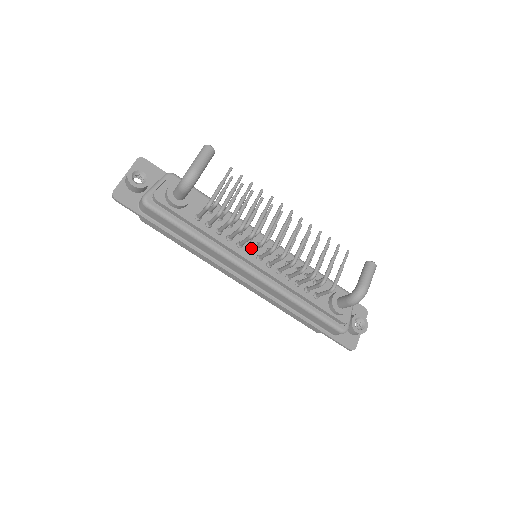
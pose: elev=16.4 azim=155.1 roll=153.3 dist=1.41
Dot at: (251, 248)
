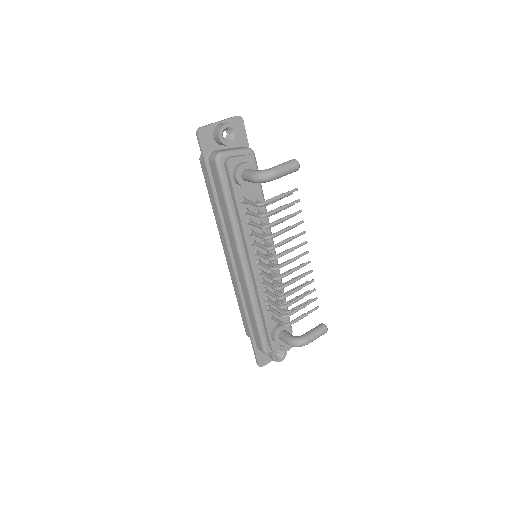
Dot at: (260, 253)
